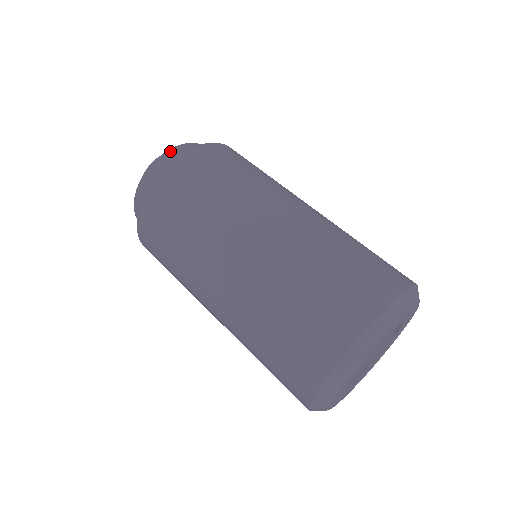
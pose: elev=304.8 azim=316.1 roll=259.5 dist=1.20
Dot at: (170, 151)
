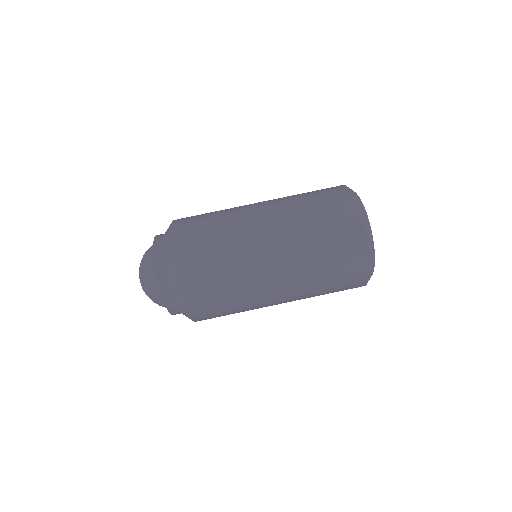
Dot at: (163, 294)
